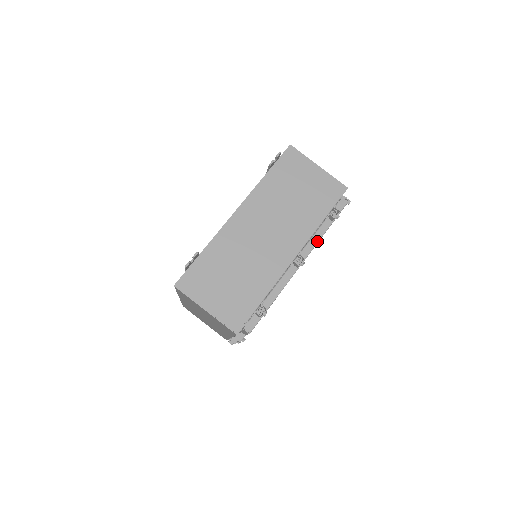
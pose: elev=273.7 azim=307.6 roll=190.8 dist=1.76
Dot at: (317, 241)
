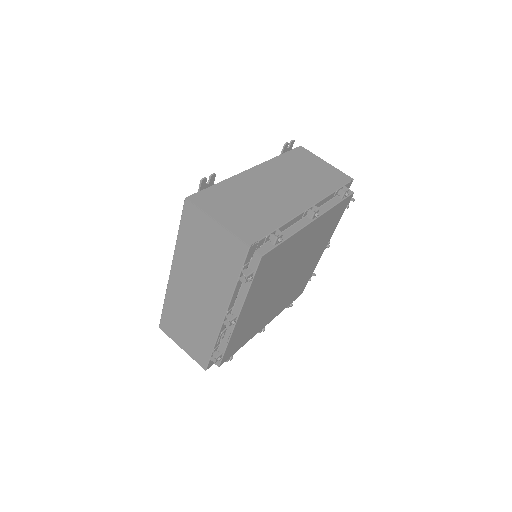
Dot at: (328, 208)
